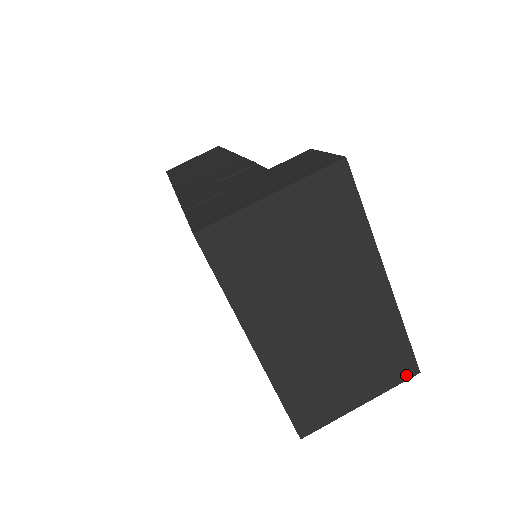
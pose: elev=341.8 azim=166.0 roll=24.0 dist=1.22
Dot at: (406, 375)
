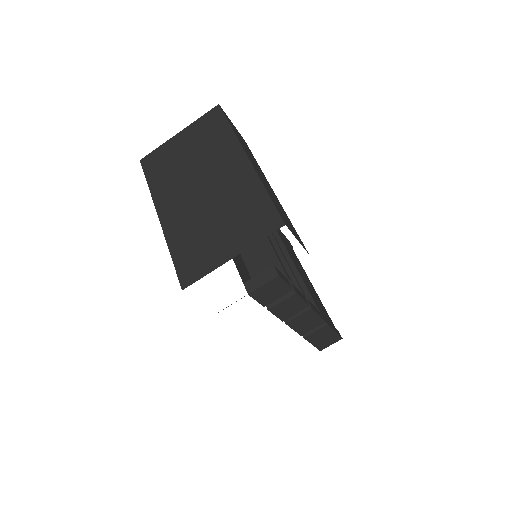
Dot at: (272, 228)
